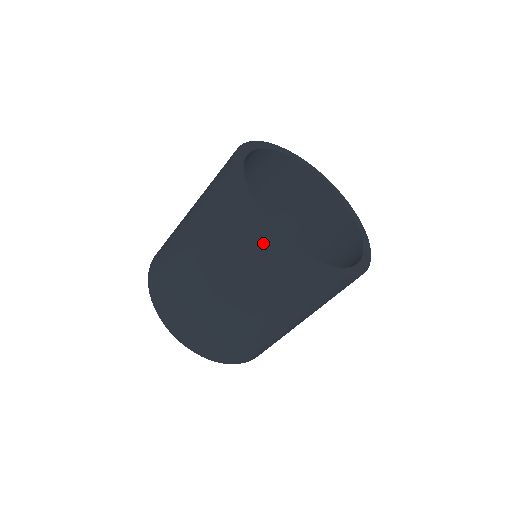
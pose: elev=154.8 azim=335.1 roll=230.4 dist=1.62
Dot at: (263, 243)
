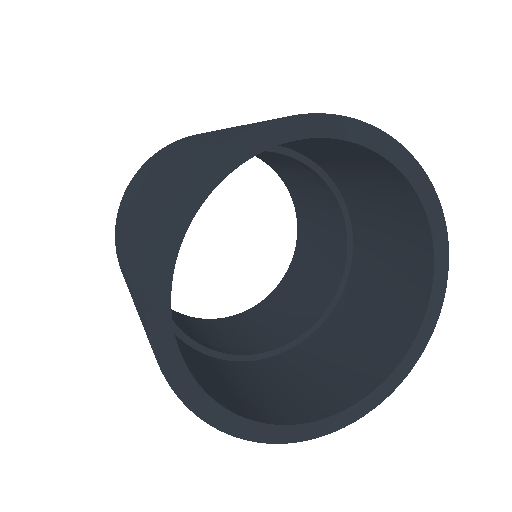
Dot at: occluded
